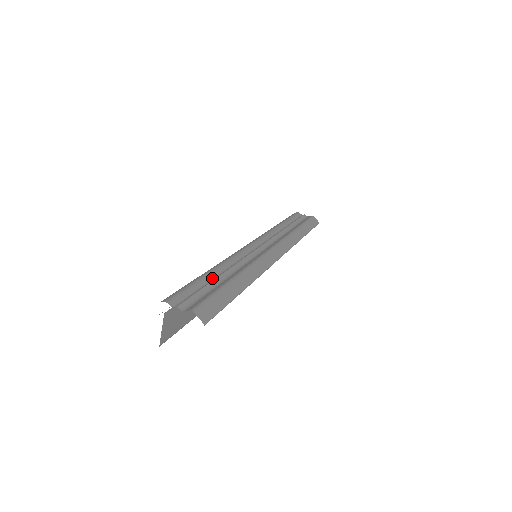
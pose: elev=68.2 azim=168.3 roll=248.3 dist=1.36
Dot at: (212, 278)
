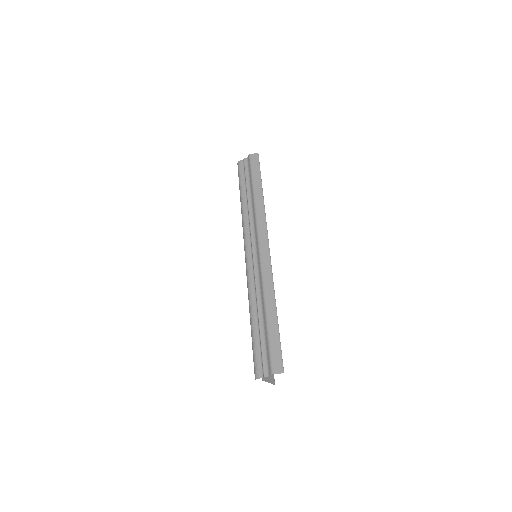
Dot at: (257, 327)
